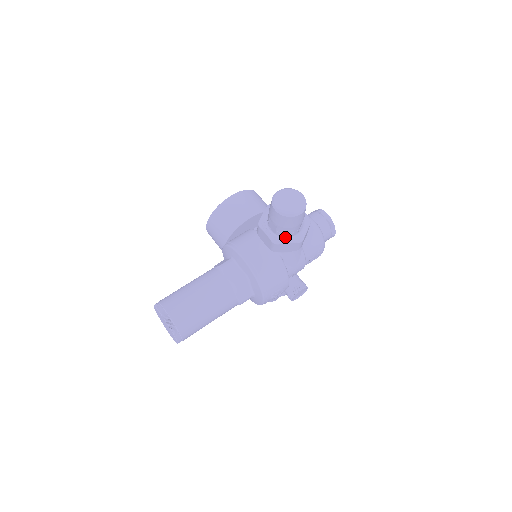
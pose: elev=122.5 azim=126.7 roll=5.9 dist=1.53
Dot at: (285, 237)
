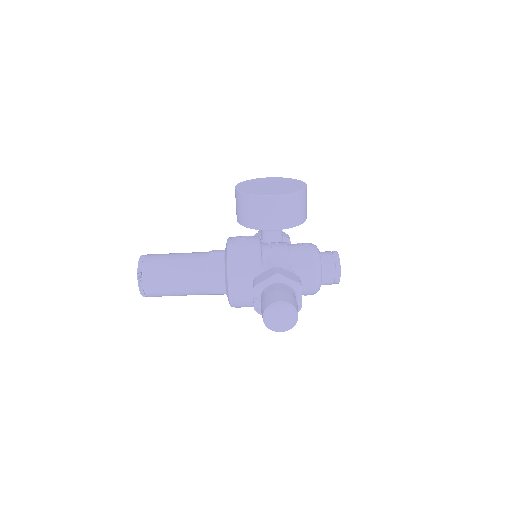
Dot at: occluded
